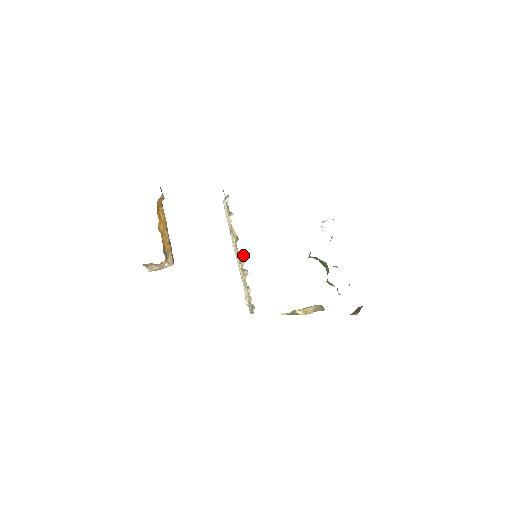
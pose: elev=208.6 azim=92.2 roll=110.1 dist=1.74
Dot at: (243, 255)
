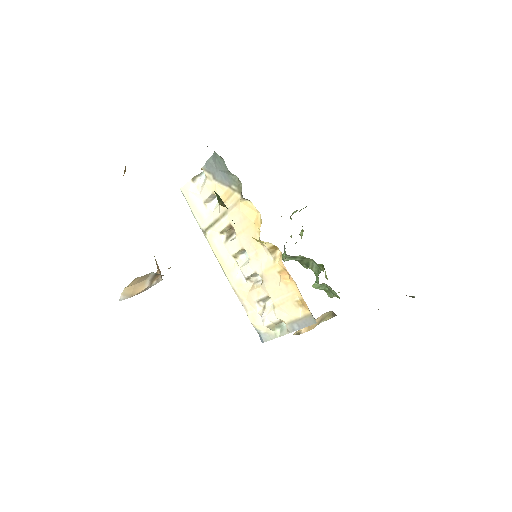
Dot at: (246, 255)
